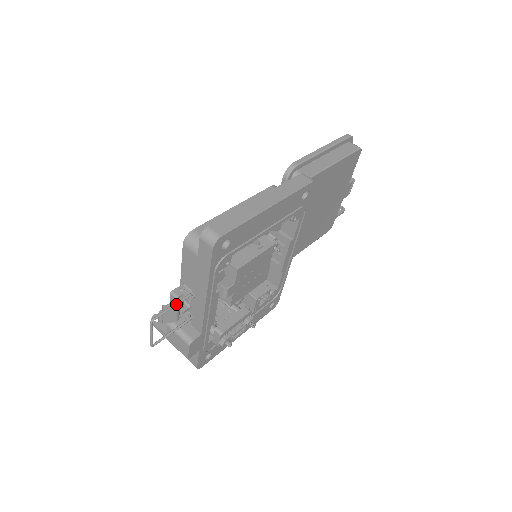
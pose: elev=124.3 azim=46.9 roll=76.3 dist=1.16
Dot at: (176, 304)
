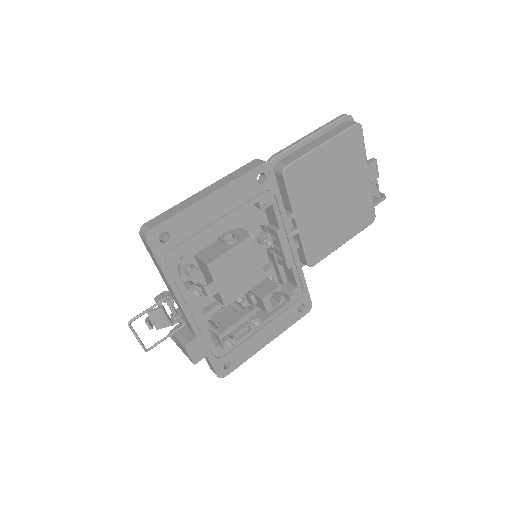
Dot at: (153, 306)
